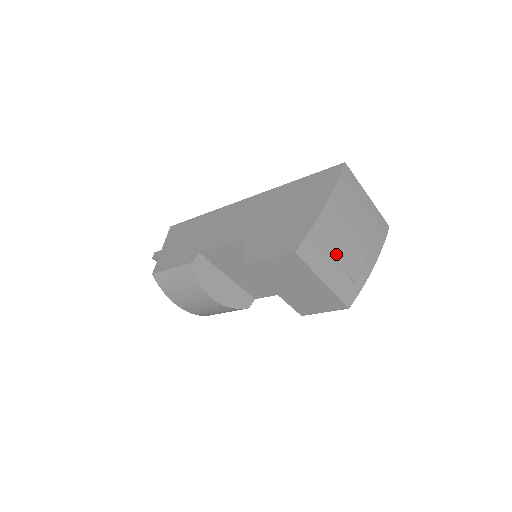
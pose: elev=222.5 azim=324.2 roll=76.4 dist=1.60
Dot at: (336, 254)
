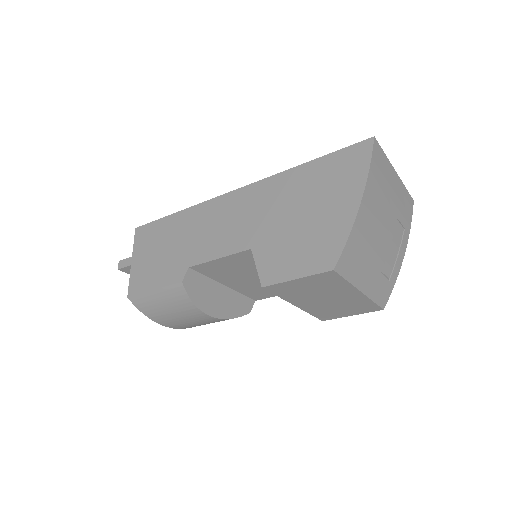
Dot at: (372, 255)
